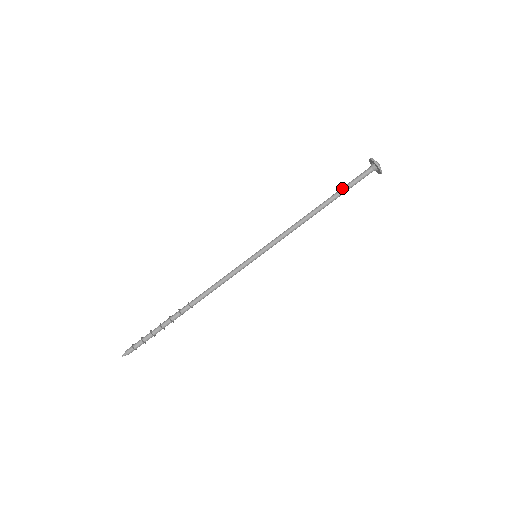
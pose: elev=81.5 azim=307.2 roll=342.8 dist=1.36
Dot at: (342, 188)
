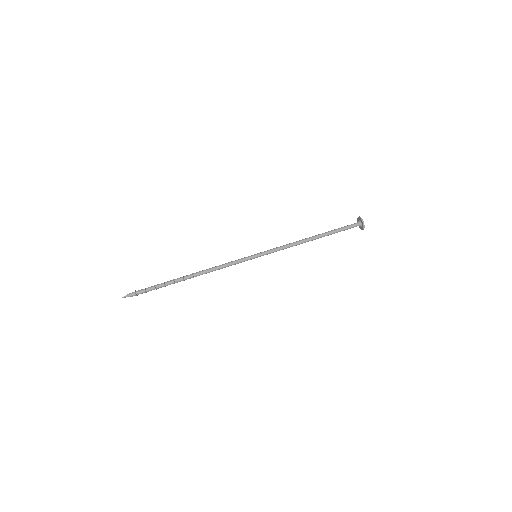
Dot at: (334, 230)
